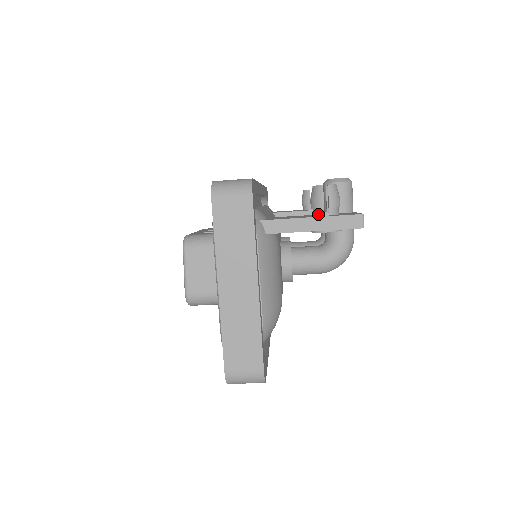
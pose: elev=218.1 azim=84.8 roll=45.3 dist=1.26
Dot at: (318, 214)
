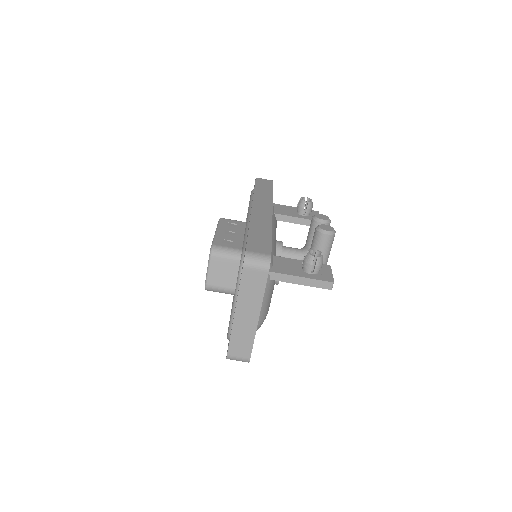
Dot at: (306, 271)
